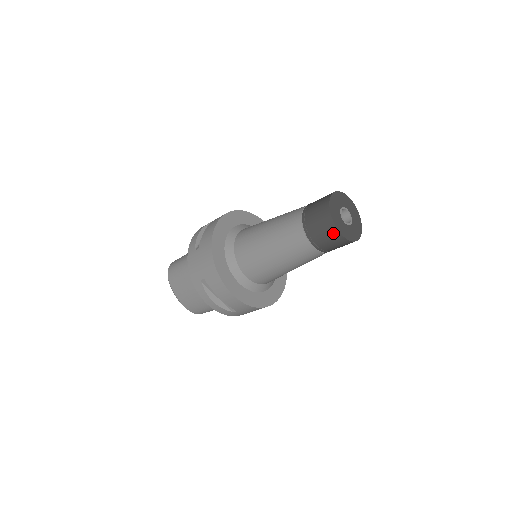
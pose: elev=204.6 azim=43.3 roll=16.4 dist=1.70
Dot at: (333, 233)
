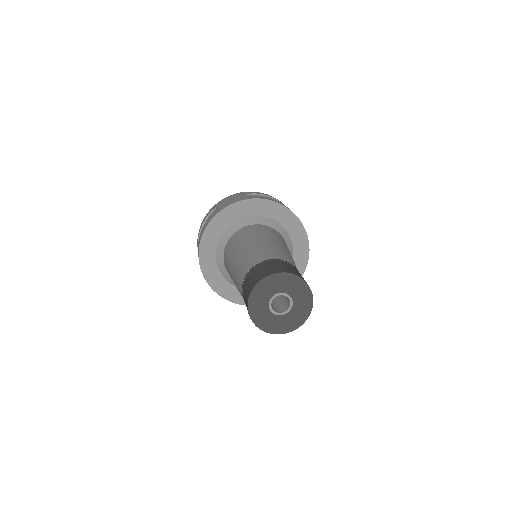
Dot at: occluded
